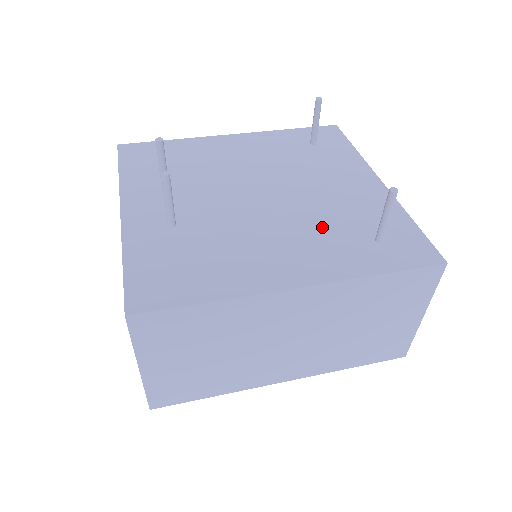
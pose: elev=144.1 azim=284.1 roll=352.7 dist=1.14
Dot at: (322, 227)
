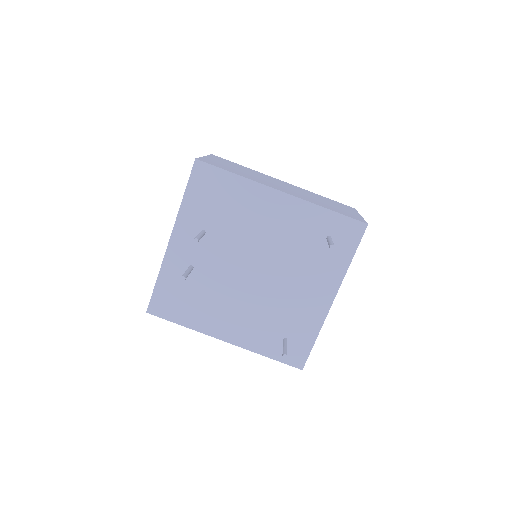
Dot at: (265, 315)
